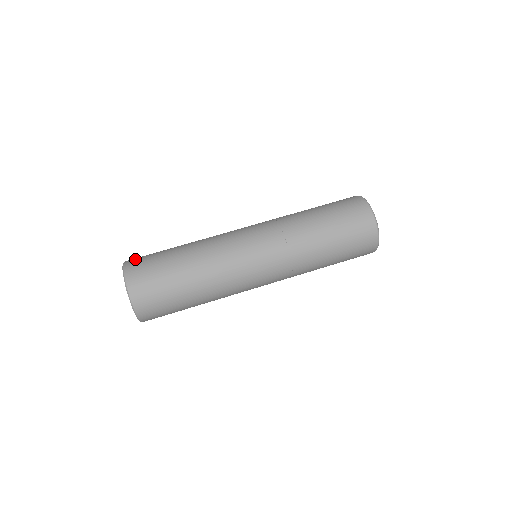
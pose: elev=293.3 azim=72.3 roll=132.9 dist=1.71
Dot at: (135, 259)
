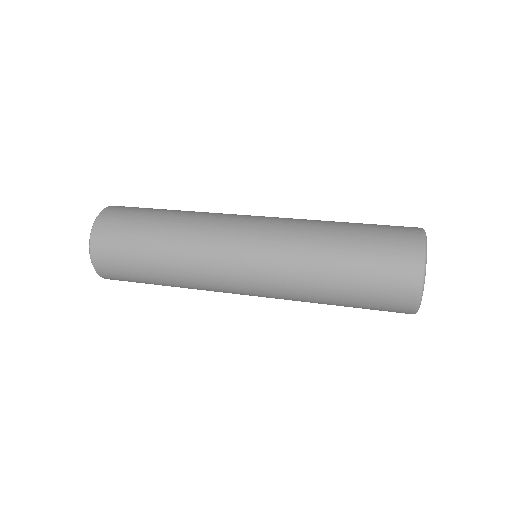
Dot at: (120, 207)
